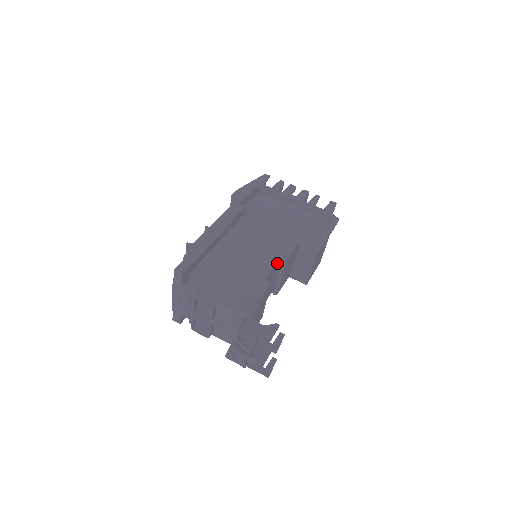
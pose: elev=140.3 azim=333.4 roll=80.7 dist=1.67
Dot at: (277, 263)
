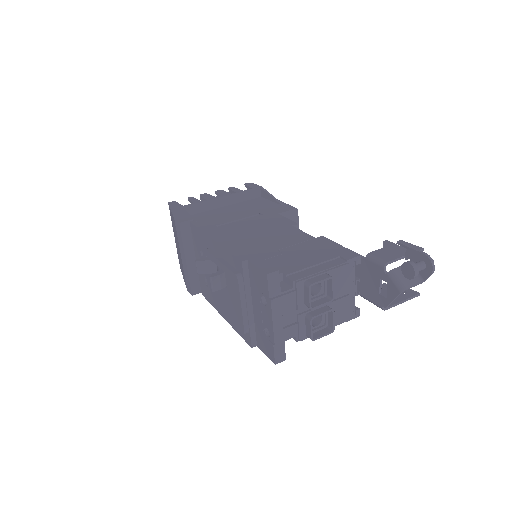
Dot at: occluded
